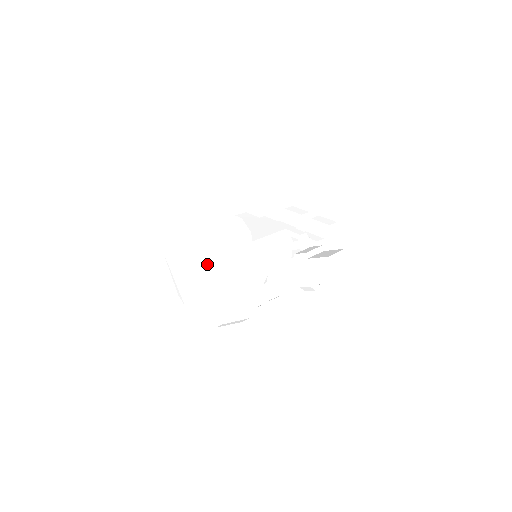
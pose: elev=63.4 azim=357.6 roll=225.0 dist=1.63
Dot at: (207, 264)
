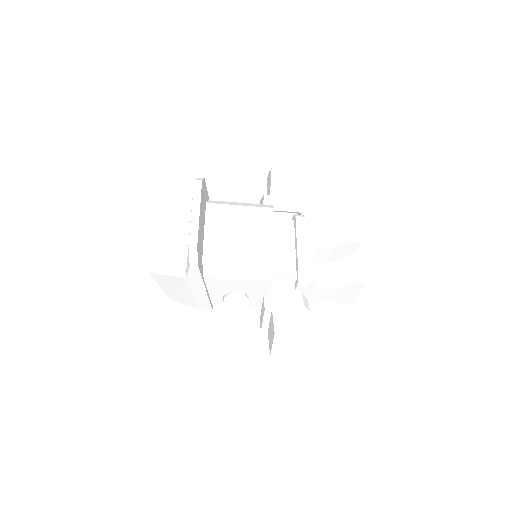
Dot at: (163, 255)
